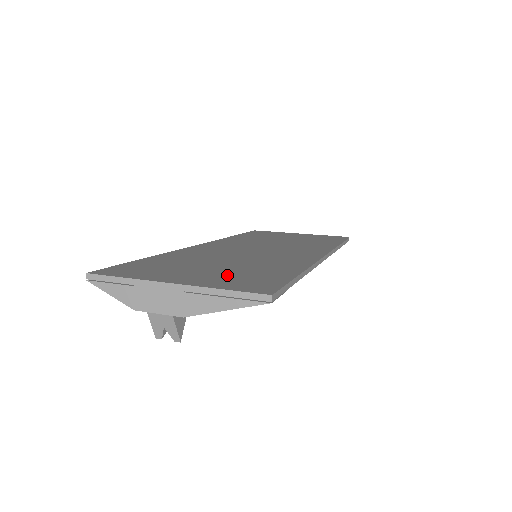
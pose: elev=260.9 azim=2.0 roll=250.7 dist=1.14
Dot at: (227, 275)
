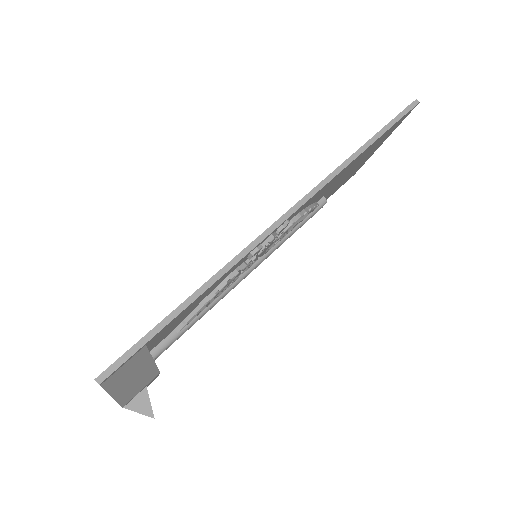
Dot at: occluded
